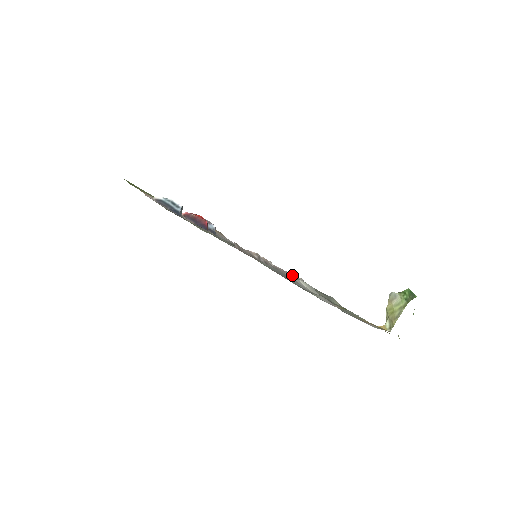
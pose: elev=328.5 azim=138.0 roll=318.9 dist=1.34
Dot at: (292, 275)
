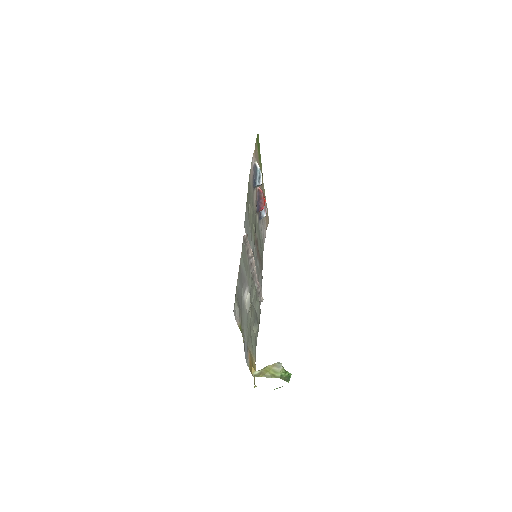
Dot at: (259, 290)
